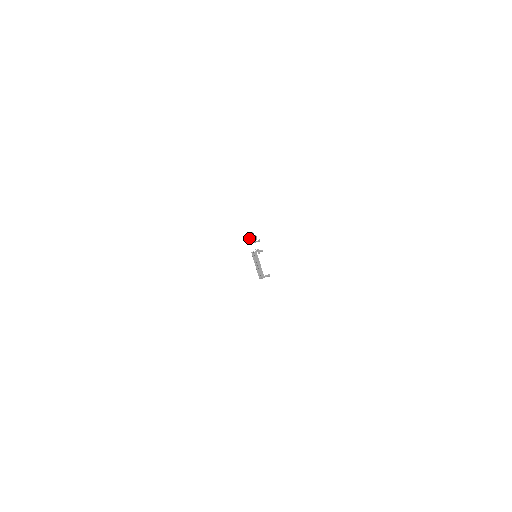
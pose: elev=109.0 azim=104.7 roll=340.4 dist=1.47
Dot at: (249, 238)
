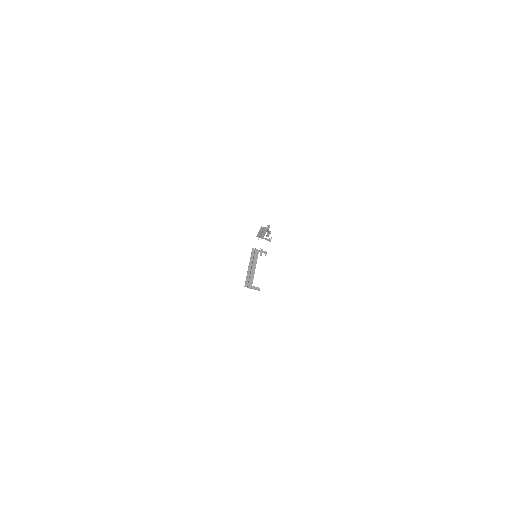
Dot at: (261, 230)
